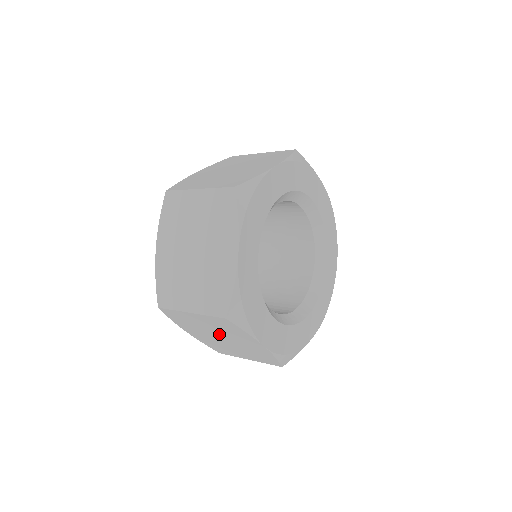
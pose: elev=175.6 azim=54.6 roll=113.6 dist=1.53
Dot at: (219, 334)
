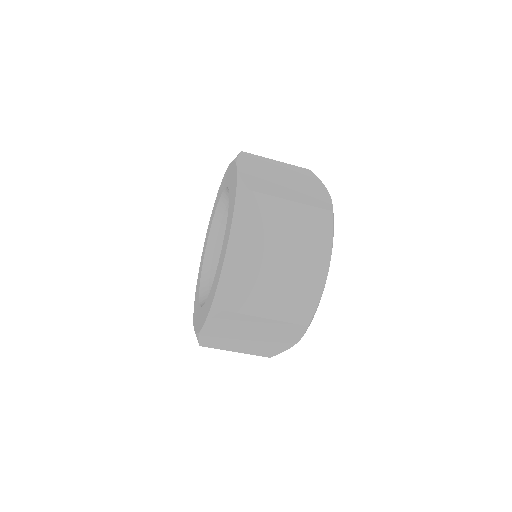
Dot at: (256, 334)
